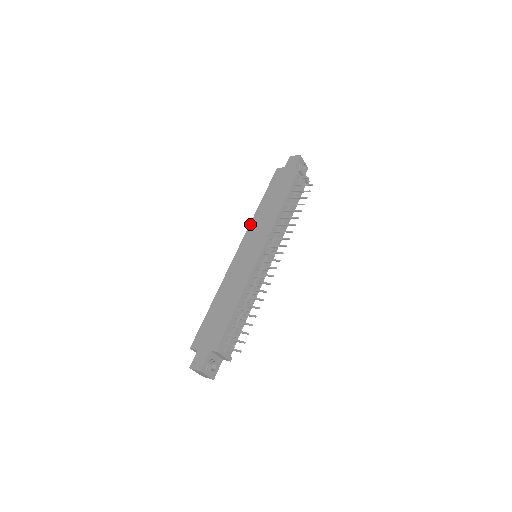
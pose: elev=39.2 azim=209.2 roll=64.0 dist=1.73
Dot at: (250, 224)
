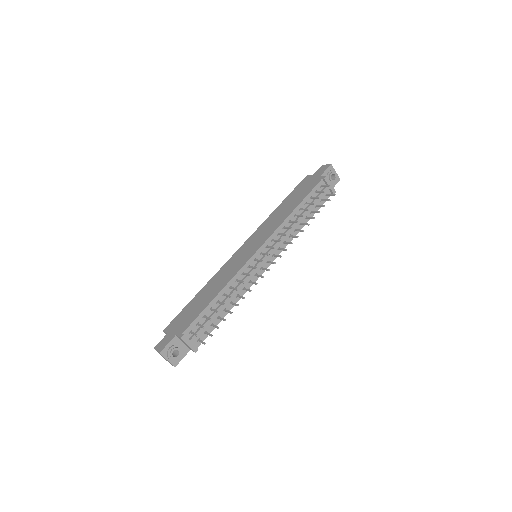
Dot at: (261, 225)
